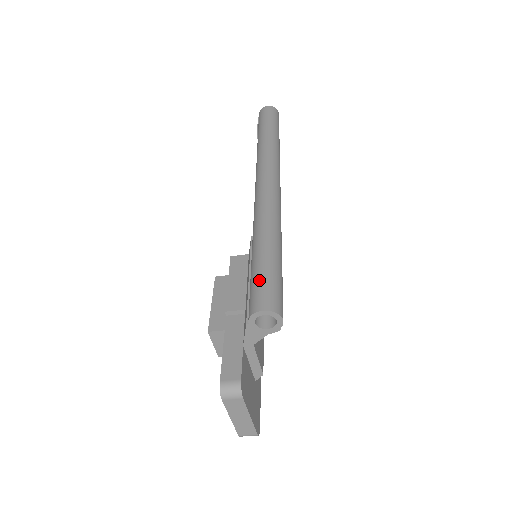
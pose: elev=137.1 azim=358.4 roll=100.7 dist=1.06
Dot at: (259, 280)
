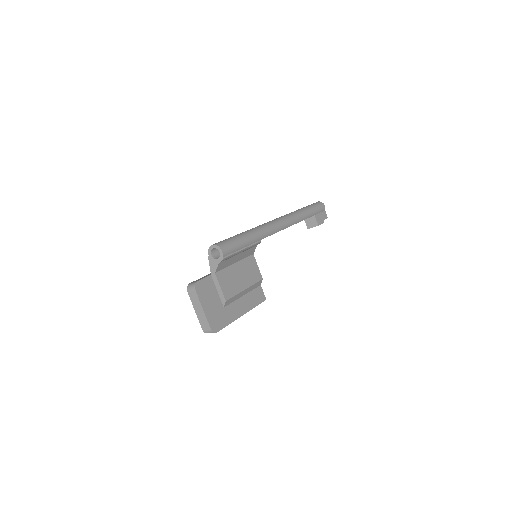
Dot at: occluded
